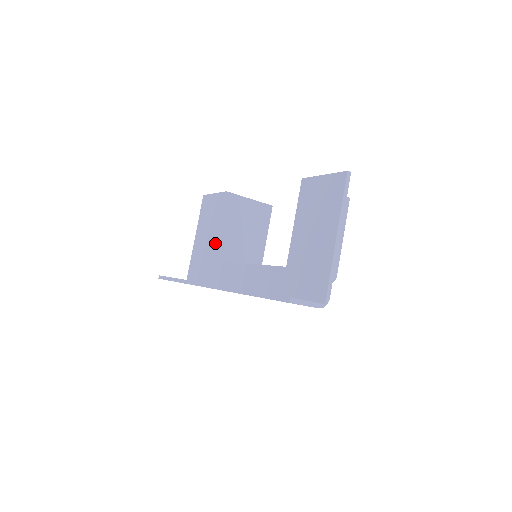
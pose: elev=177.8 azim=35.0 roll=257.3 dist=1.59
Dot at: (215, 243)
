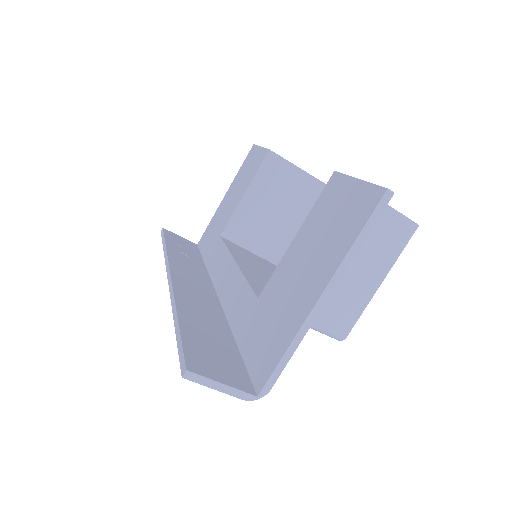
Dot at: (231, 214)
